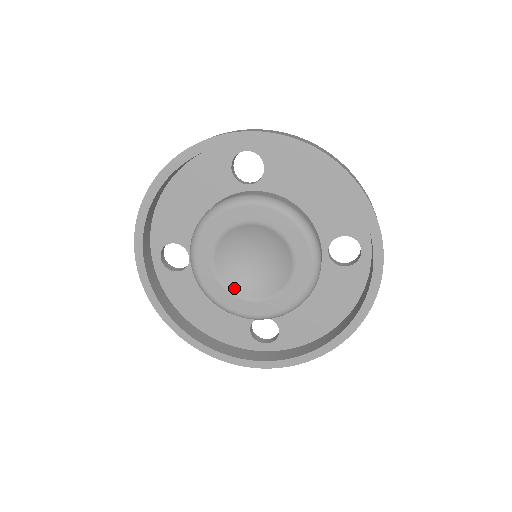
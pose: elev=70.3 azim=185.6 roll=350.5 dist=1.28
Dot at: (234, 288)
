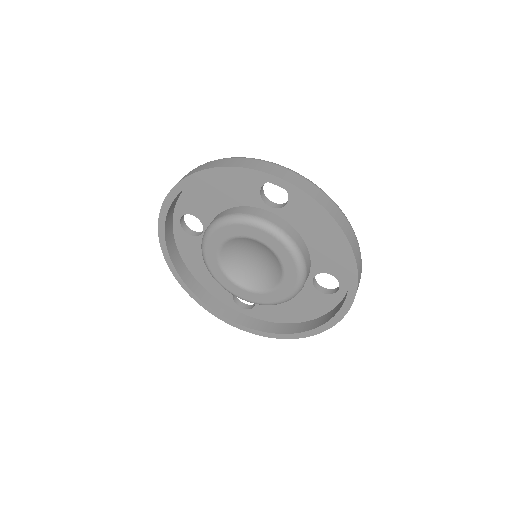
Dot at: (229, 273)
